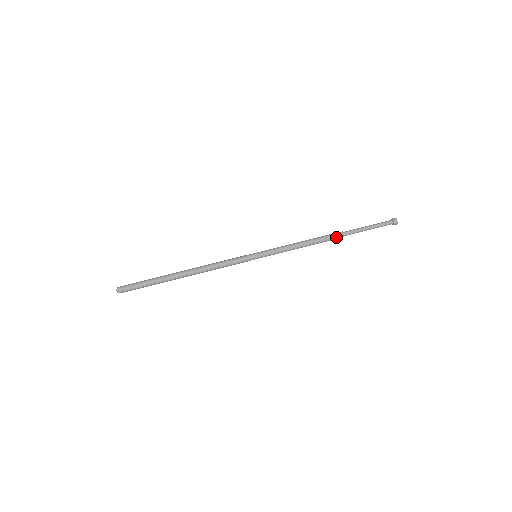
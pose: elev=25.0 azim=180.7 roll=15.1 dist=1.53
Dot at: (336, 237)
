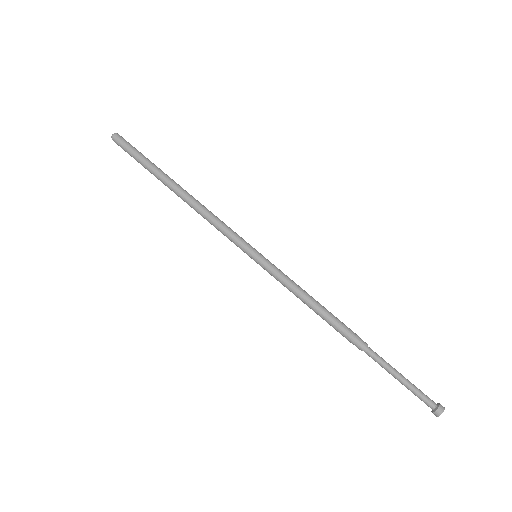
Dot at: (356, 338)
